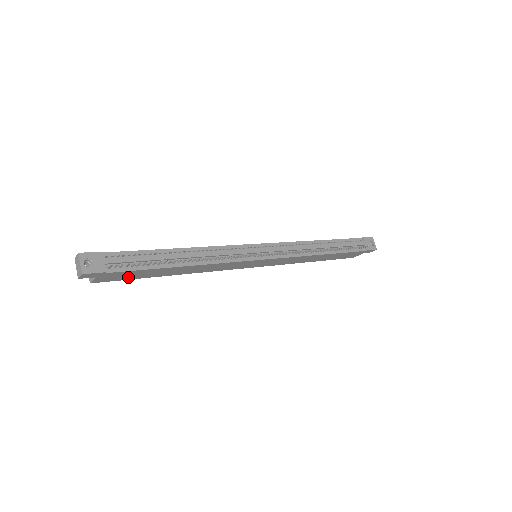
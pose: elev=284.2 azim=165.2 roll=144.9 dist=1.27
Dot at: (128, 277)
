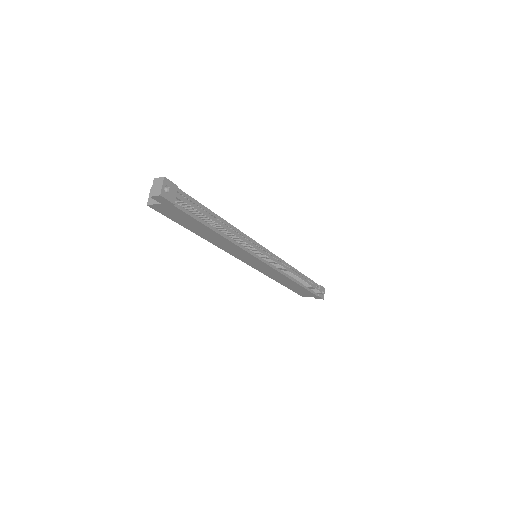
Dot at: (175, 217)
